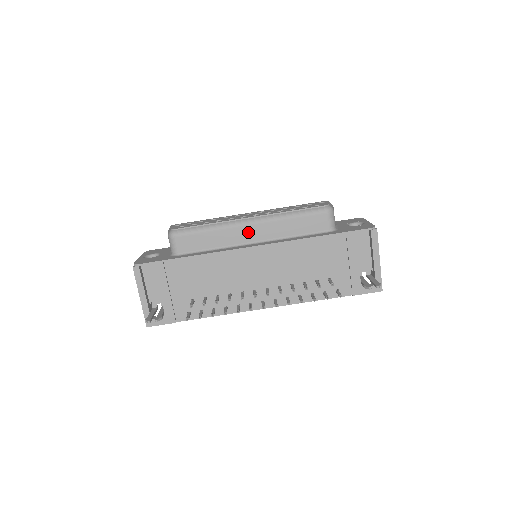
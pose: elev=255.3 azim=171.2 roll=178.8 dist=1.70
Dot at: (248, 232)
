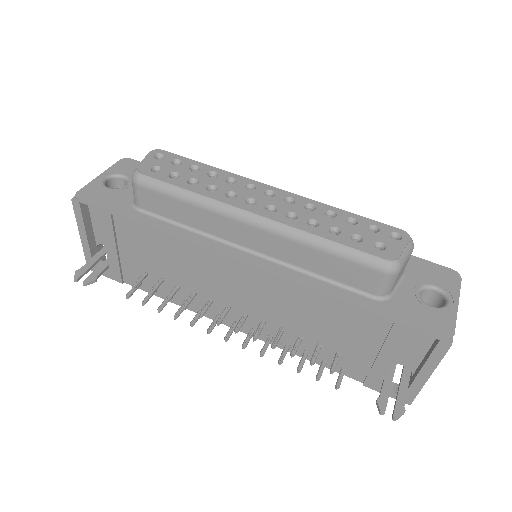
Dot at: (245, 232)
